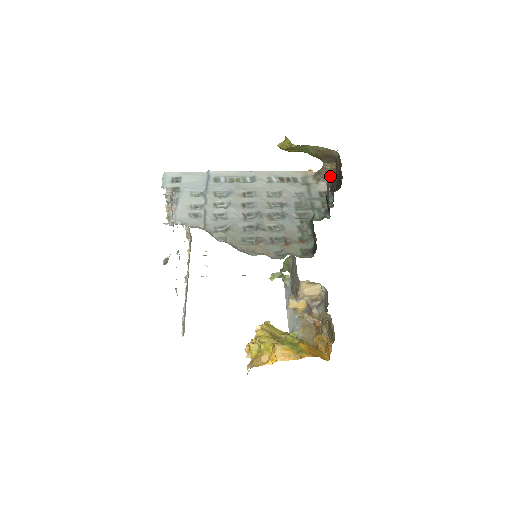
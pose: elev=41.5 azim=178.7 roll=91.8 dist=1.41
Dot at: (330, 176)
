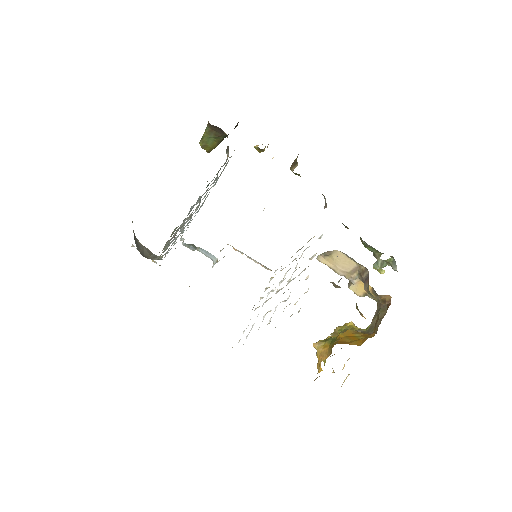
Dot at: occluded
